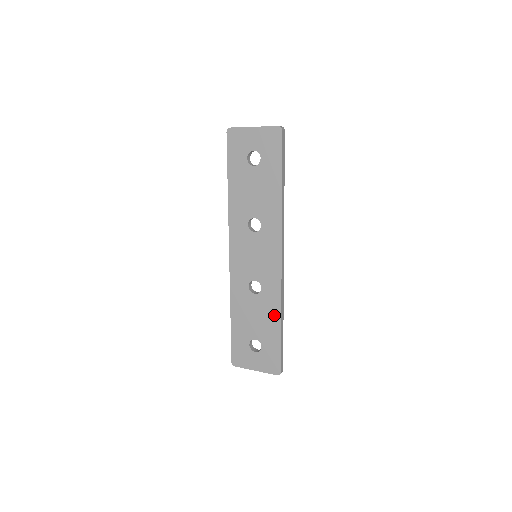
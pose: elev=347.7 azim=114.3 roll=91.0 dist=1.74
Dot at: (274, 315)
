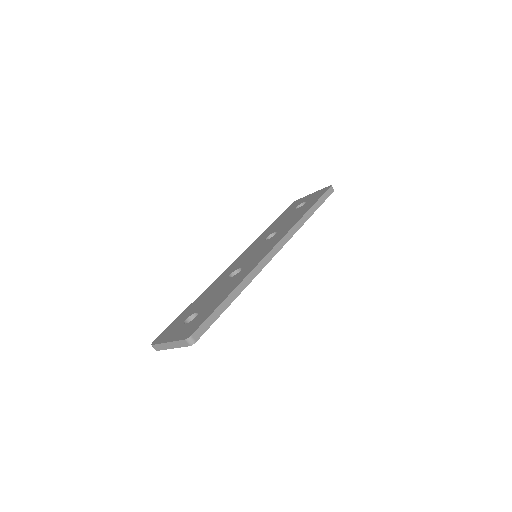
Dot at: (233, 286)
